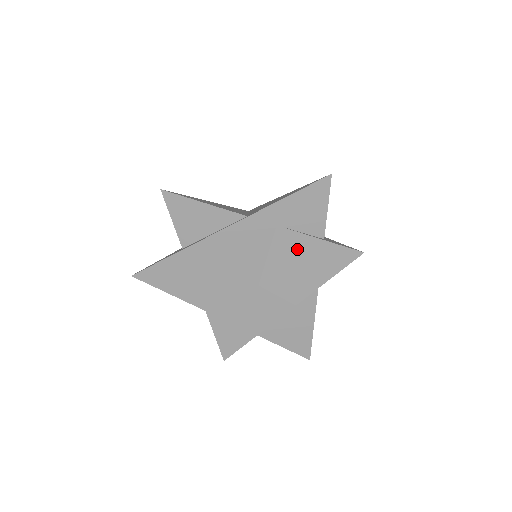
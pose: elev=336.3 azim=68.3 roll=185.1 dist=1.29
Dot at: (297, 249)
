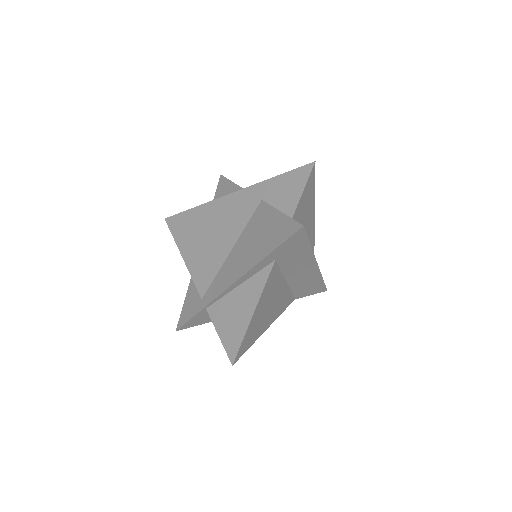
Dot at: (264, 221)
